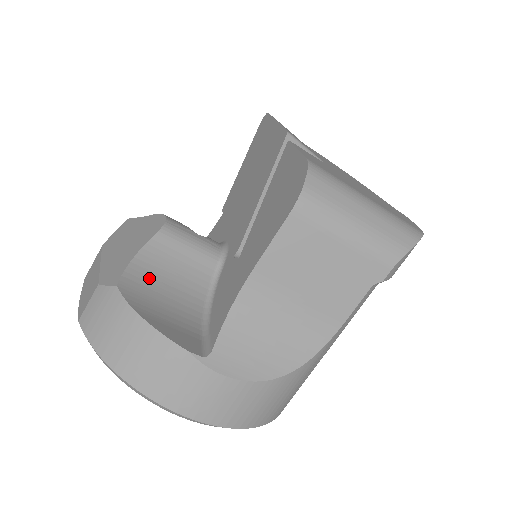
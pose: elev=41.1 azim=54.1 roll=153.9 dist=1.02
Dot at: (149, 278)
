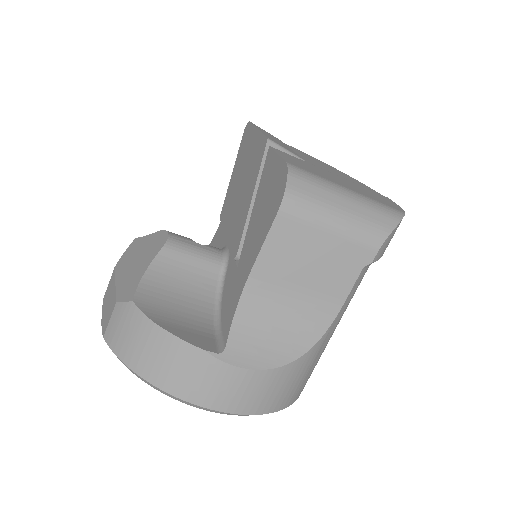
Dot at: (161, 290)
